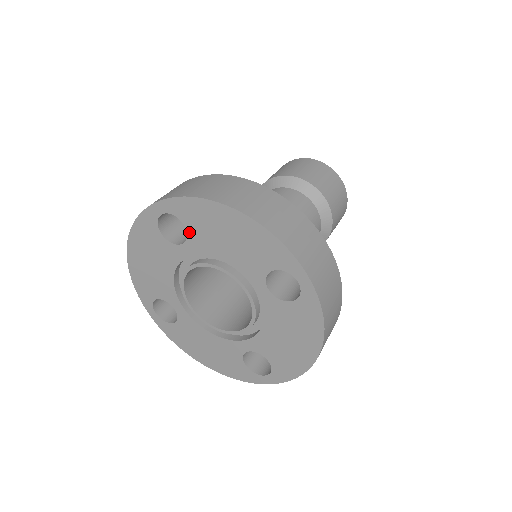
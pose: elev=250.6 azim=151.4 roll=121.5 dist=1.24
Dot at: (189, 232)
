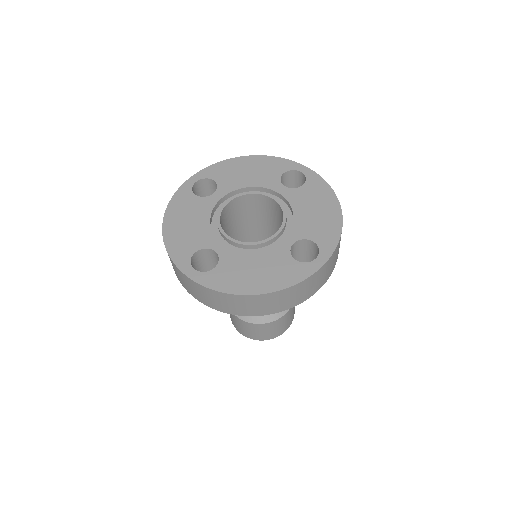
Dot at: (218, 183)
